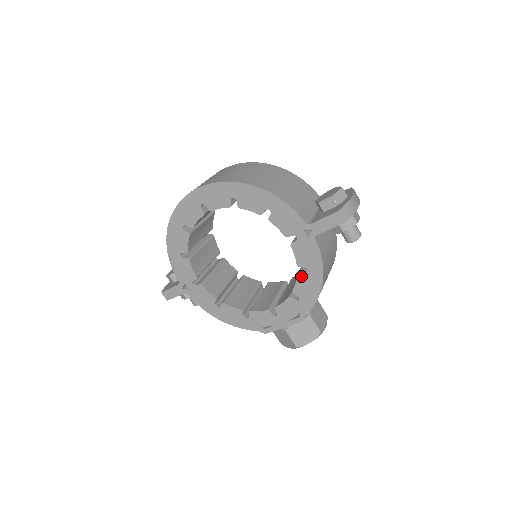
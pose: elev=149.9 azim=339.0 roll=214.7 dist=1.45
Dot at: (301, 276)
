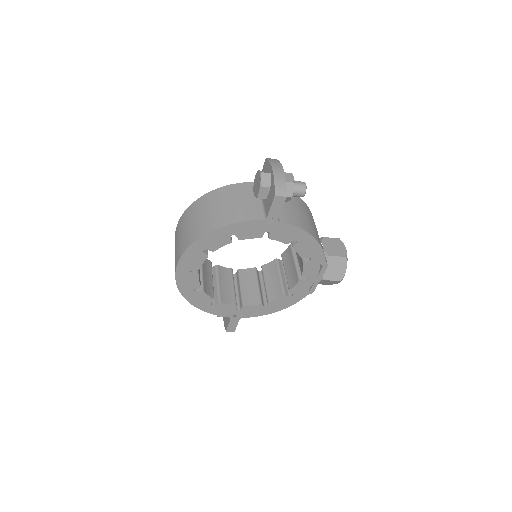
Dot at: (296, 247)
